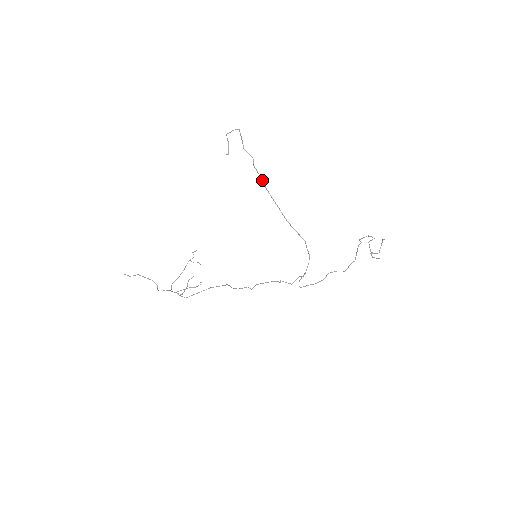
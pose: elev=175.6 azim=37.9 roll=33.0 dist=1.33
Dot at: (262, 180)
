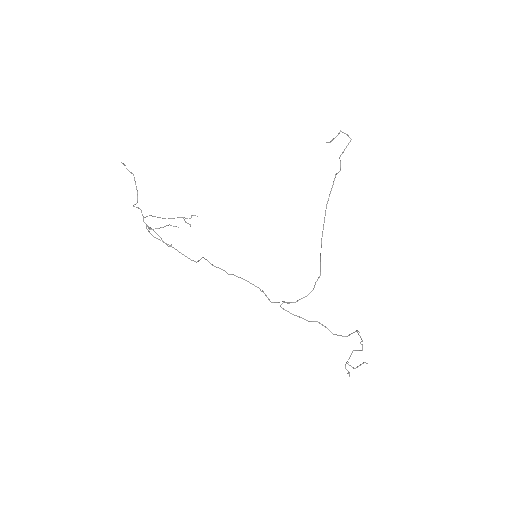
Dot at: occluded
